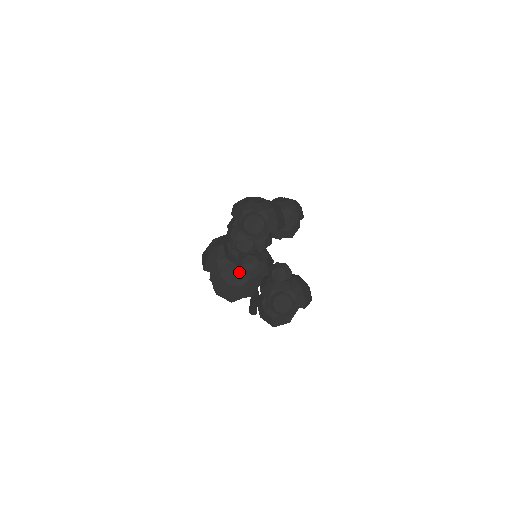
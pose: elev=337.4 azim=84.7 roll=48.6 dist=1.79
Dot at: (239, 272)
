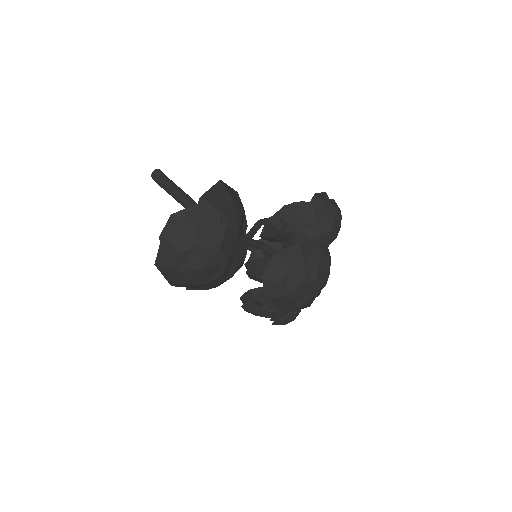
Dot at: occluded
